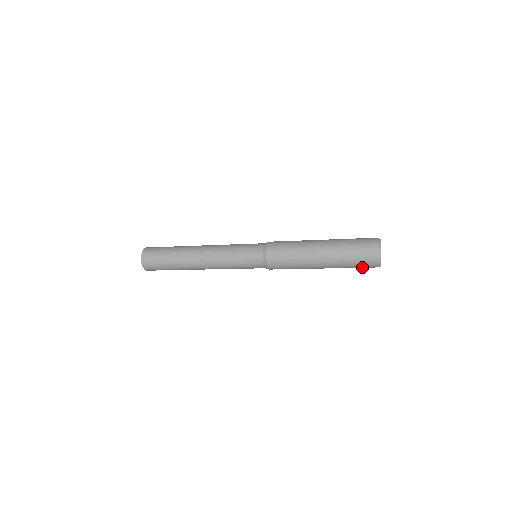
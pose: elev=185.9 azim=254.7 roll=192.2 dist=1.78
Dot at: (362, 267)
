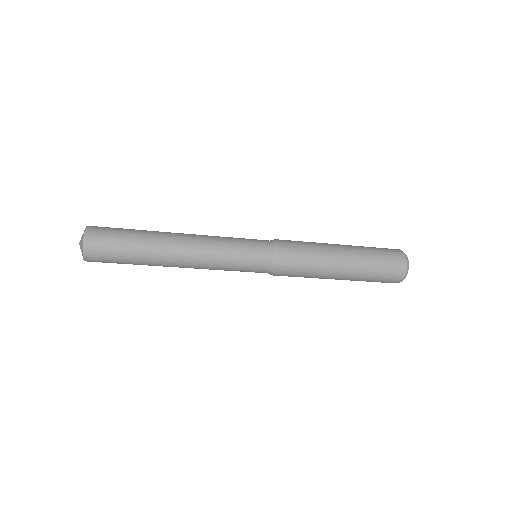
Dot at: (385, 279)
